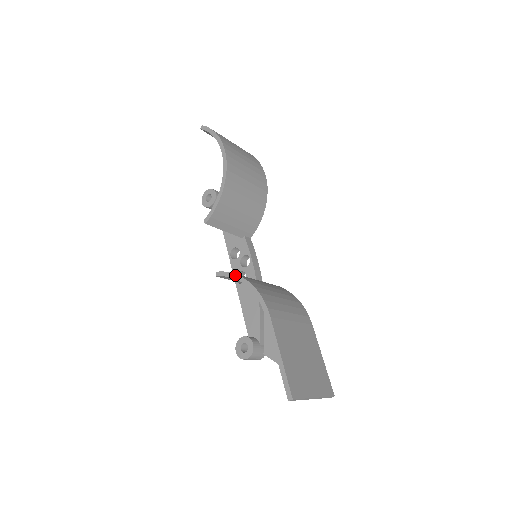
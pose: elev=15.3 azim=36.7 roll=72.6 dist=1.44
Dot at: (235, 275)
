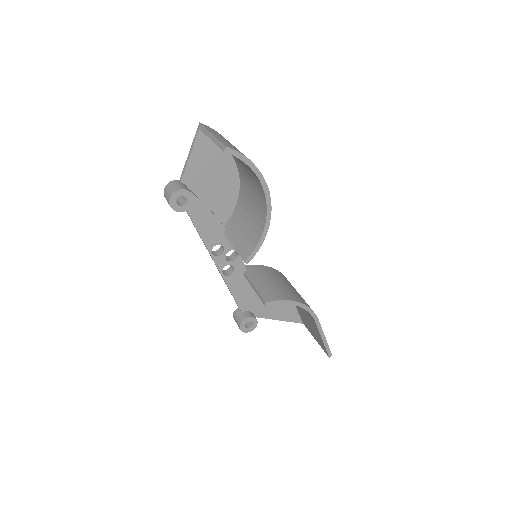
Dot at: (287, 301)
